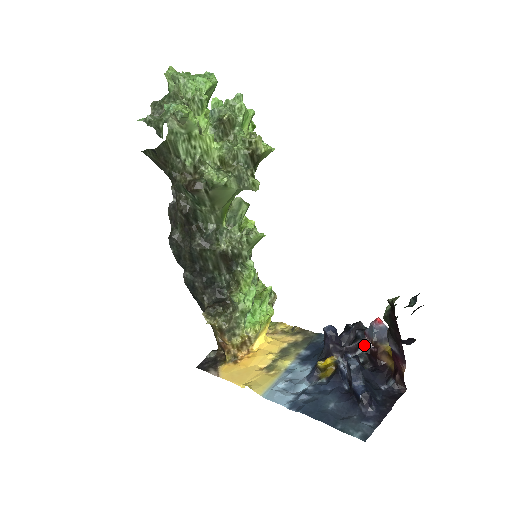
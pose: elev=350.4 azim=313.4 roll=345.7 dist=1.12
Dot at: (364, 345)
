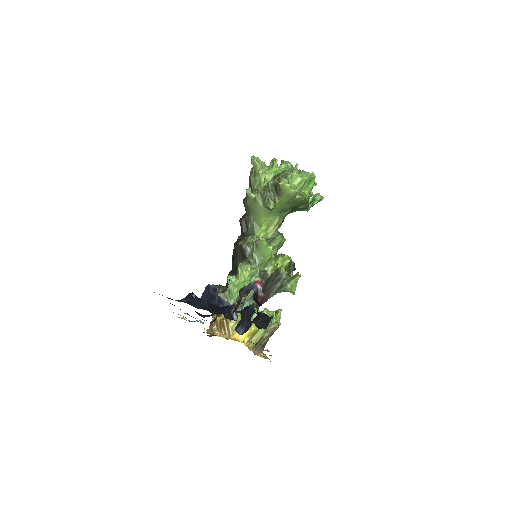
Dot at: (242, 302)
